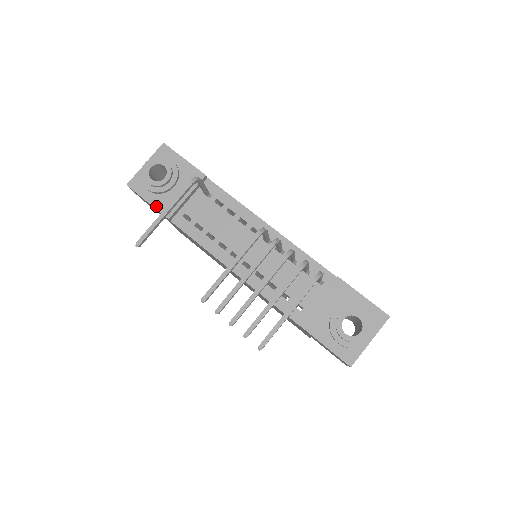
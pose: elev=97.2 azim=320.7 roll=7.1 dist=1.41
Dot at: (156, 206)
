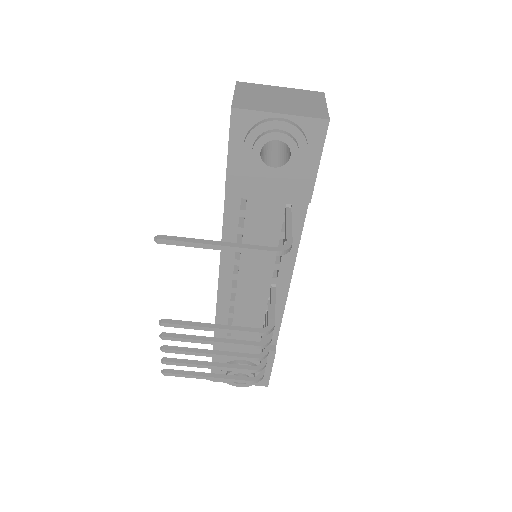
Dot at: (230, 168)
